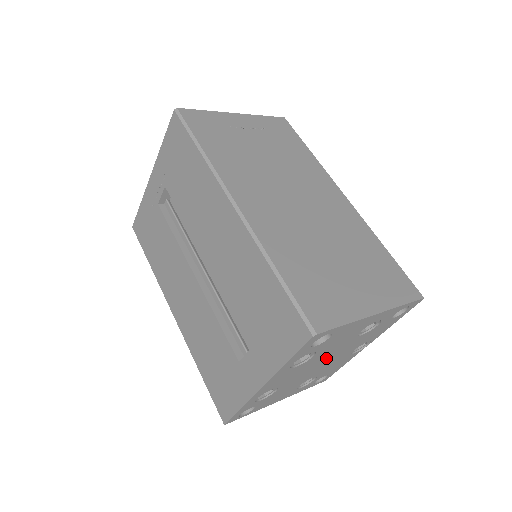
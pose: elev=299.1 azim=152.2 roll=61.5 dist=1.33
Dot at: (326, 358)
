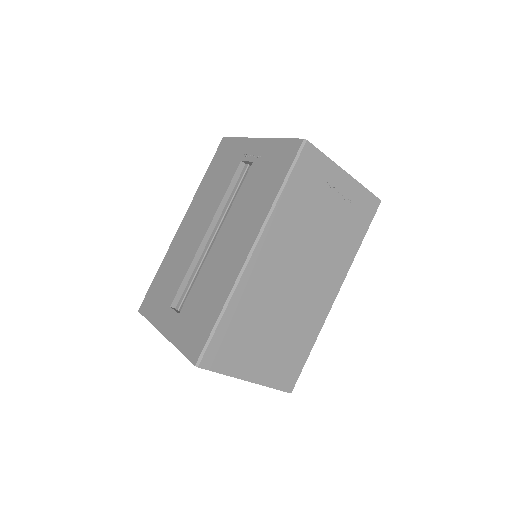
Dot at: occluded
